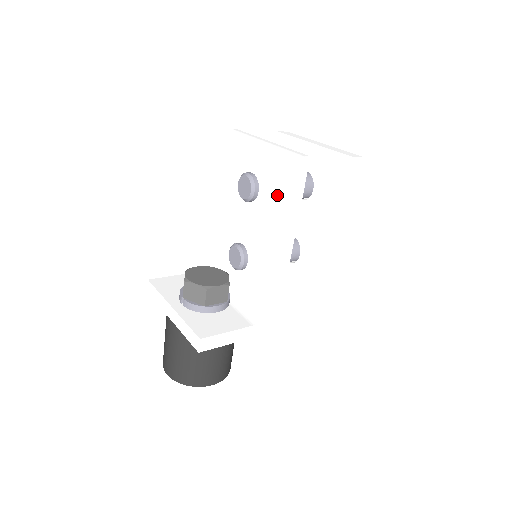
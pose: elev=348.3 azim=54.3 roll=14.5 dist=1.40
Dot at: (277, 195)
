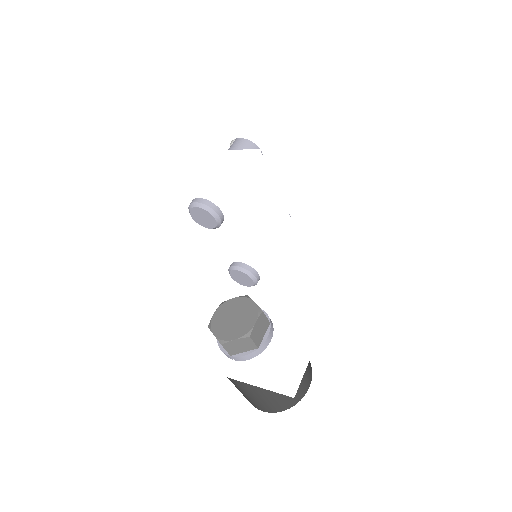
Dot at: (250, 209)
